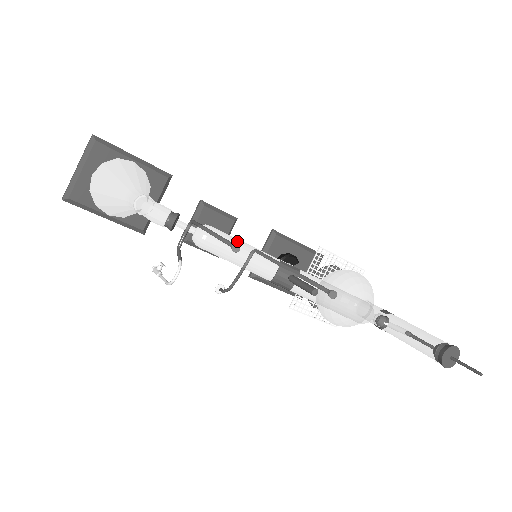
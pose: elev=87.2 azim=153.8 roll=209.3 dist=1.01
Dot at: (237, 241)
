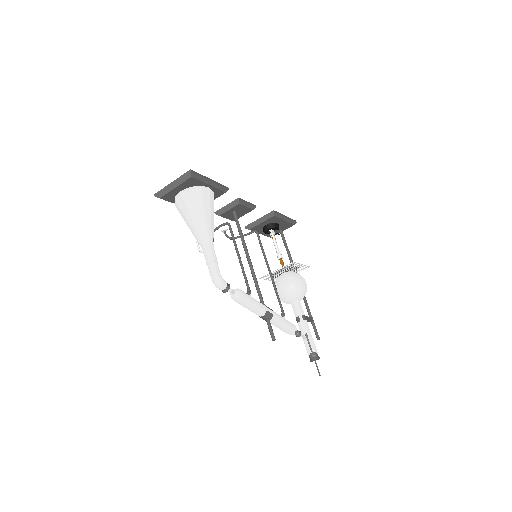
Dot at: (251, 302)
